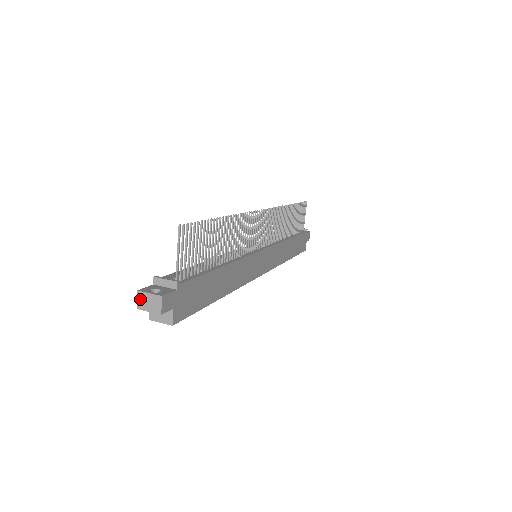
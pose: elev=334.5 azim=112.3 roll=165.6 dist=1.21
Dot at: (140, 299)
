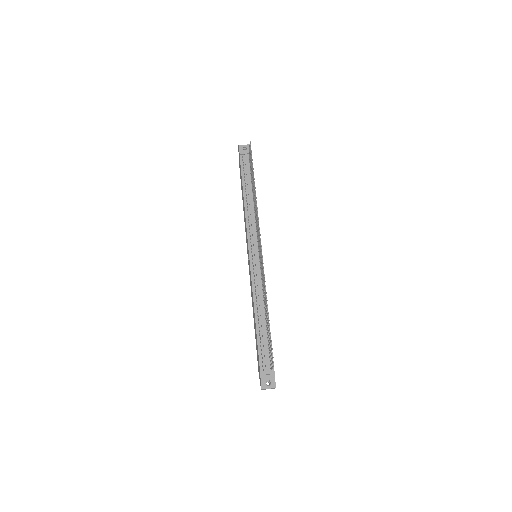
Dot at: occluded
